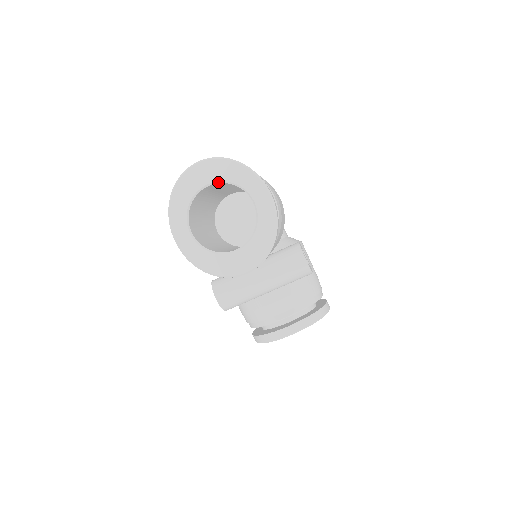
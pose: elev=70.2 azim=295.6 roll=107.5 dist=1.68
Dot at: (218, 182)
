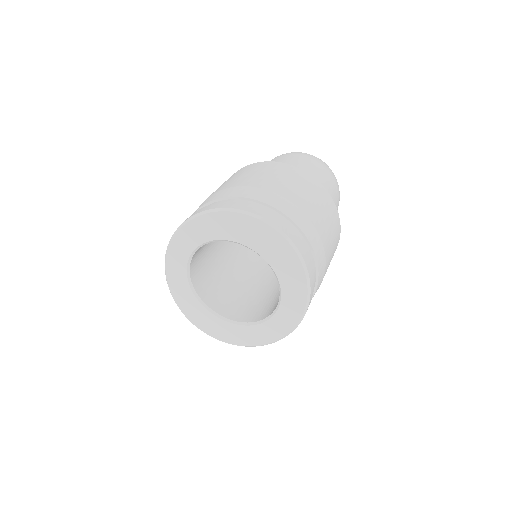
Dot at: (267, 262)
